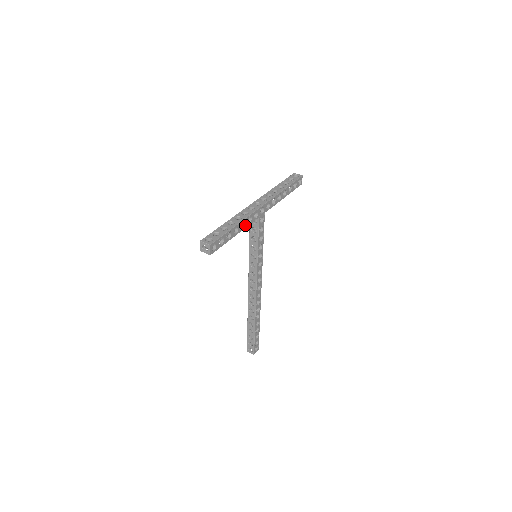
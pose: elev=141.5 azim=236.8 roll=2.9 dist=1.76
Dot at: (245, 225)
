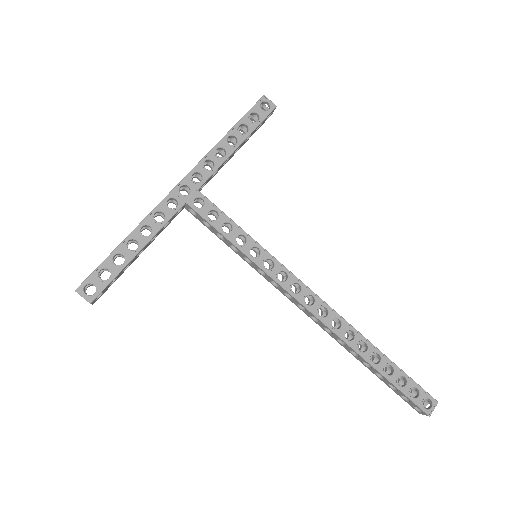
Dot at: (154, 228)
